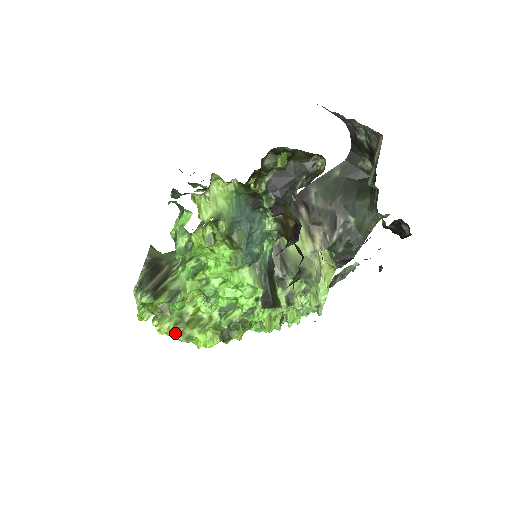
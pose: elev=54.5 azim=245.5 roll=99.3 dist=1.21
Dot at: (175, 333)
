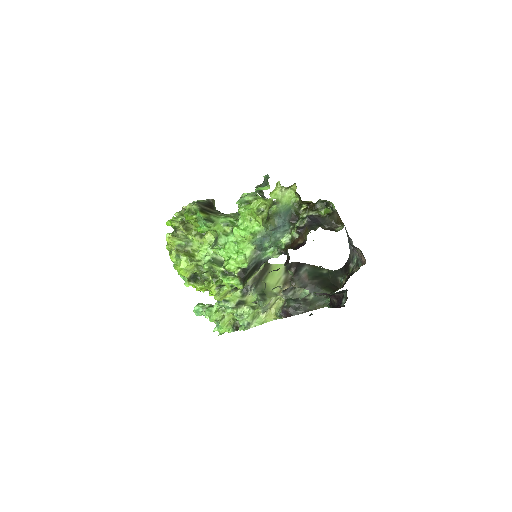
Dot at: (172, 249)
